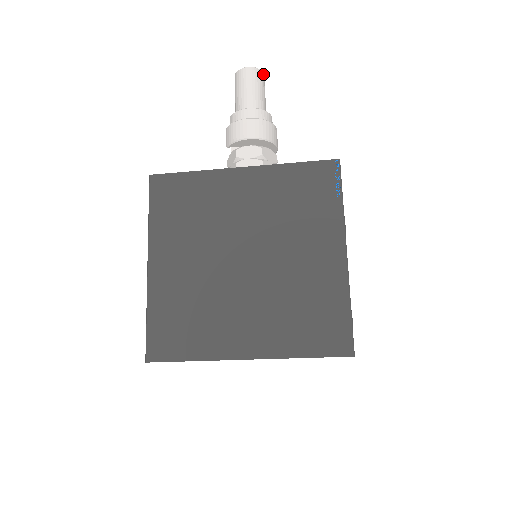
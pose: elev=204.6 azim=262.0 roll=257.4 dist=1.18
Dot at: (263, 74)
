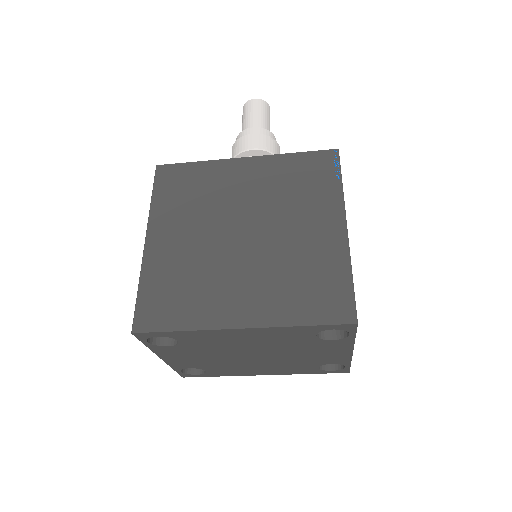
Dot at: (269, 106)
